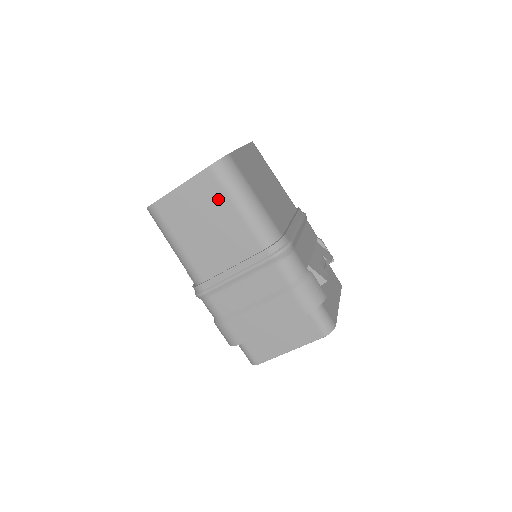
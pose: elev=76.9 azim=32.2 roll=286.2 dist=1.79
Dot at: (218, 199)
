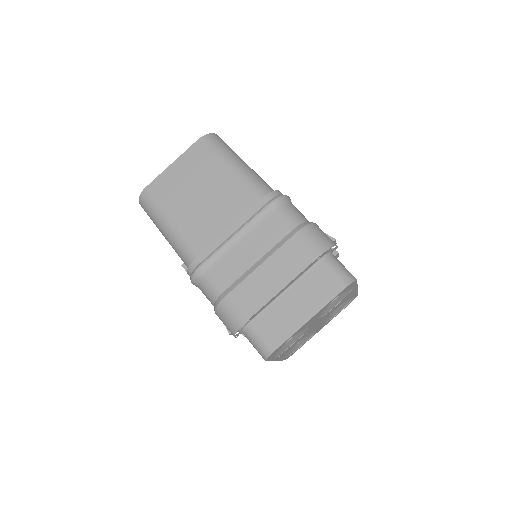
Dot at: (209, 165)
